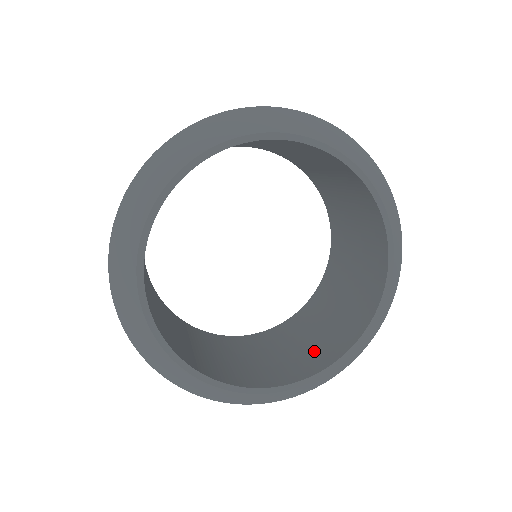
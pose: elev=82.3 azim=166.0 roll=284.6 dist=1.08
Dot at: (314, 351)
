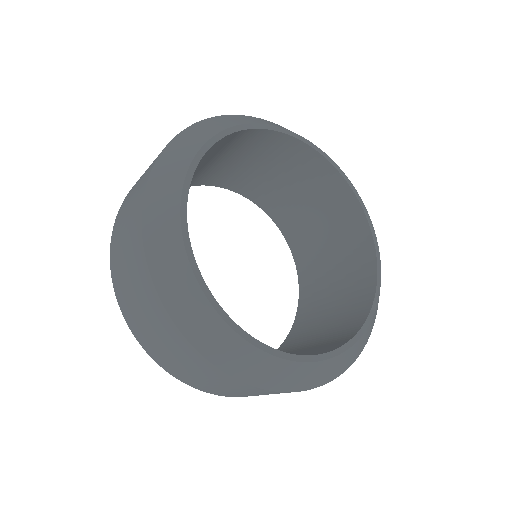
Dot at: (351, 294)
